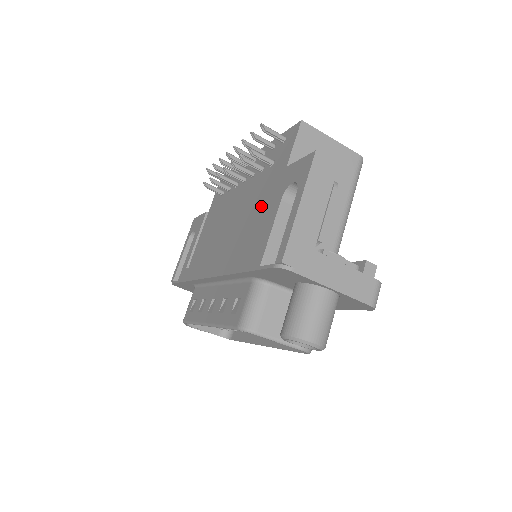
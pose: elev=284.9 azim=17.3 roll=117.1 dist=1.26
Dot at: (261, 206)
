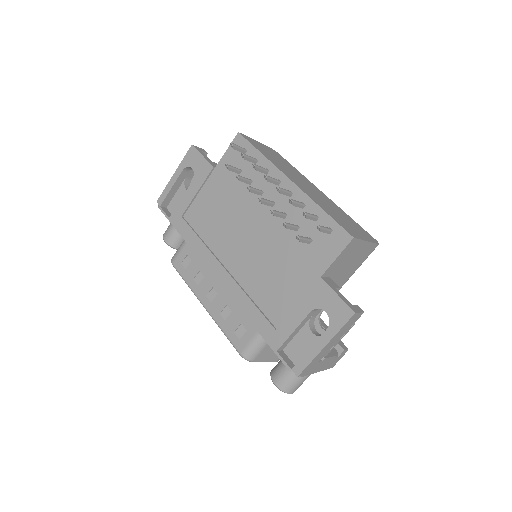
Dot at: (287, 279)
